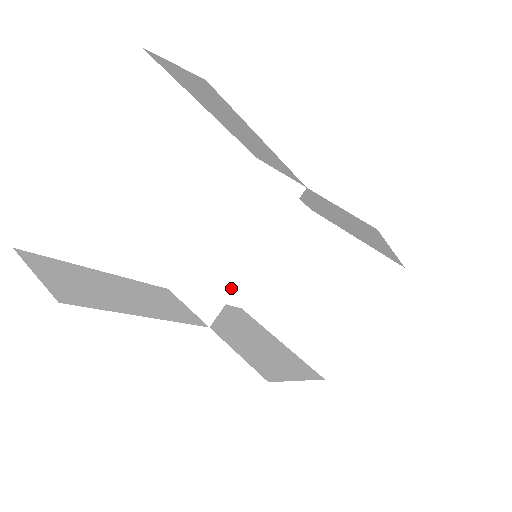
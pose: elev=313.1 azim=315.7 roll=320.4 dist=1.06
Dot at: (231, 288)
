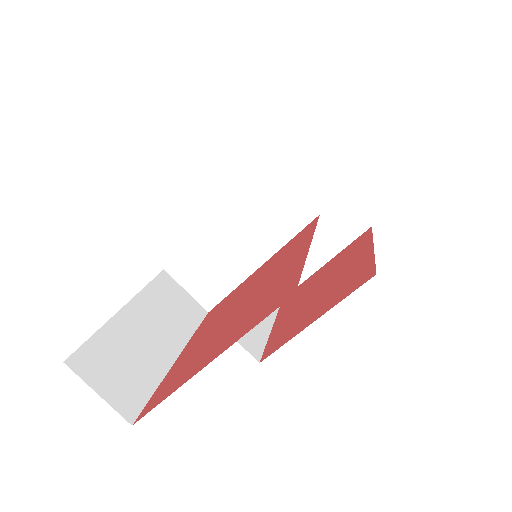
Dot at: (231, 286)
